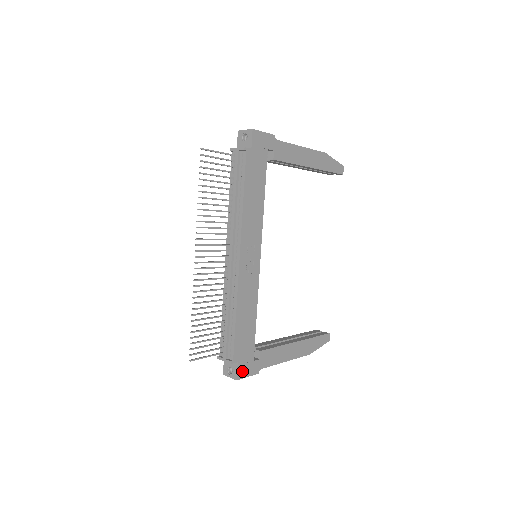
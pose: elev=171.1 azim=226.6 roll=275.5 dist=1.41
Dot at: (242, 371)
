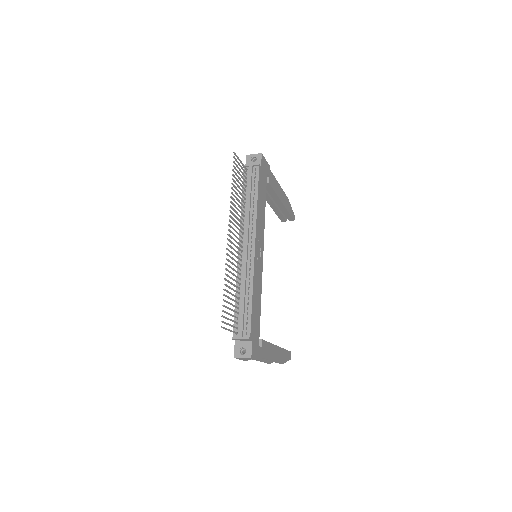
Dot at: (254, 351)
